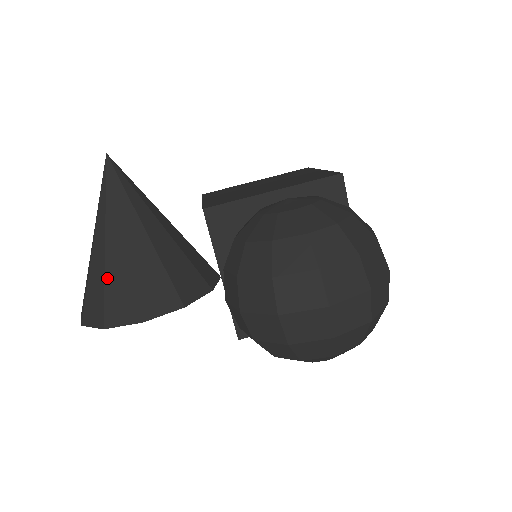
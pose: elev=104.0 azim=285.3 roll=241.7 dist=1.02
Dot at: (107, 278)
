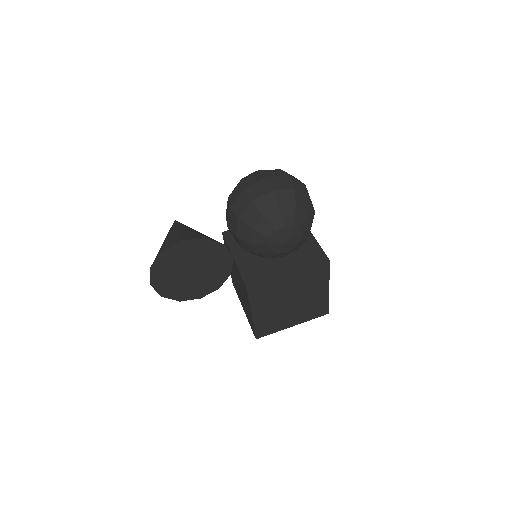
Dot at: (167, 241)
